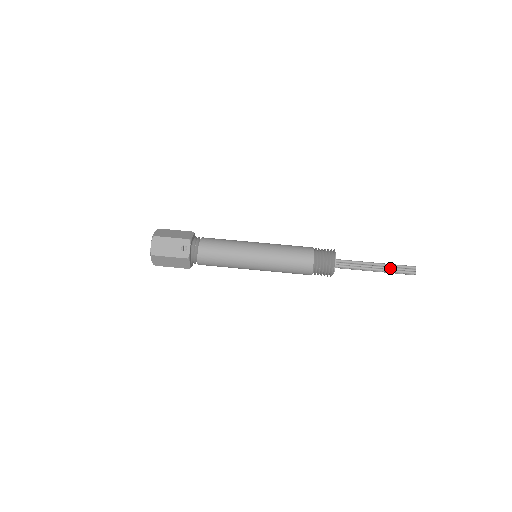
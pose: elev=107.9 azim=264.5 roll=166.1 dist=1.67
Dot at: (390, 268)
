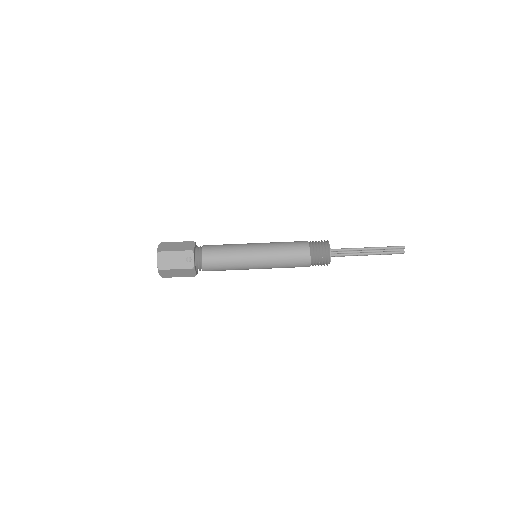
Dot at: (381, 251)
